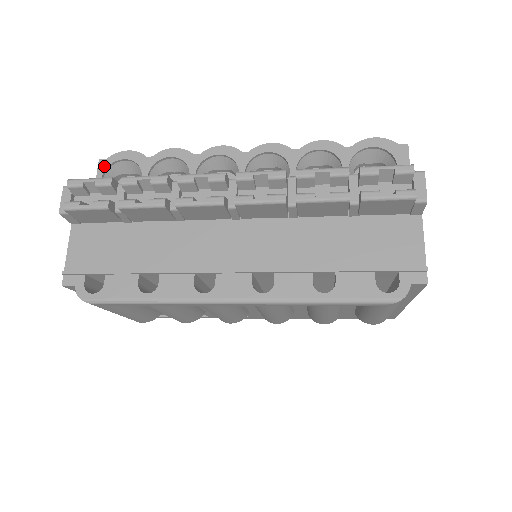
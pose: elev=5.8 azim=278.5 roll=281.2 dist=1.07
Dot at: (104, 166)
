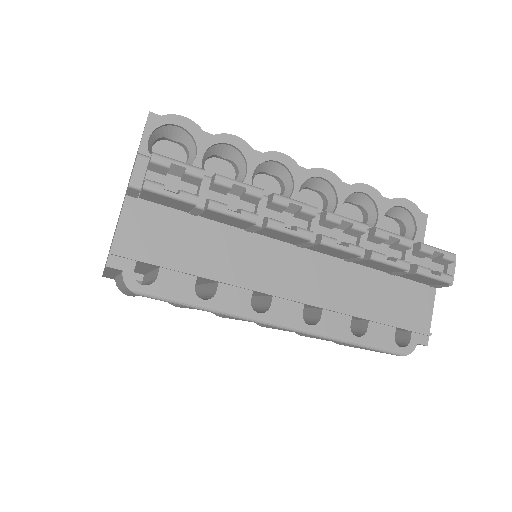
Dot at: (154, 124)
